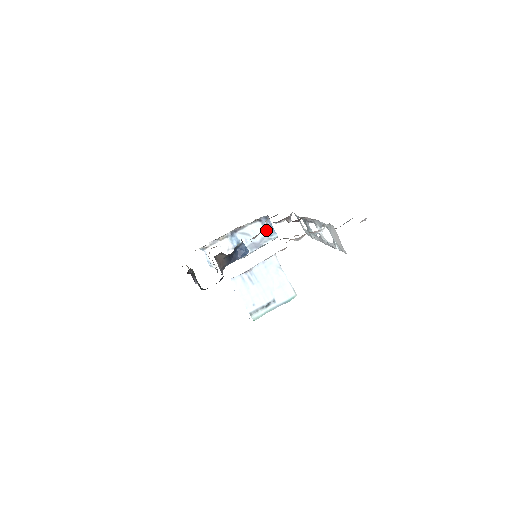
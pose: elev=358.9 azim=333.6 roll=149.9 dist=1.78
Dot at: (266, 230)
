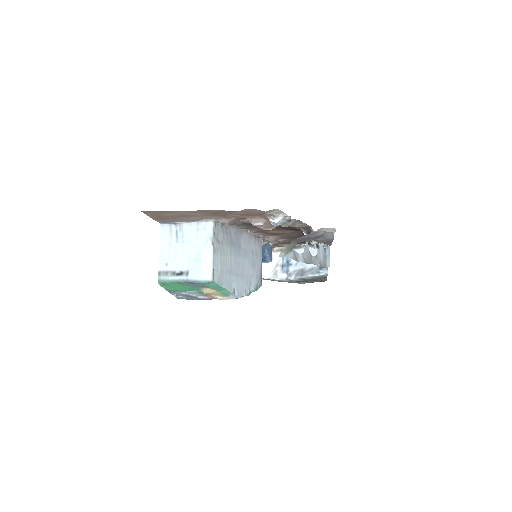
Dot at: occluded
